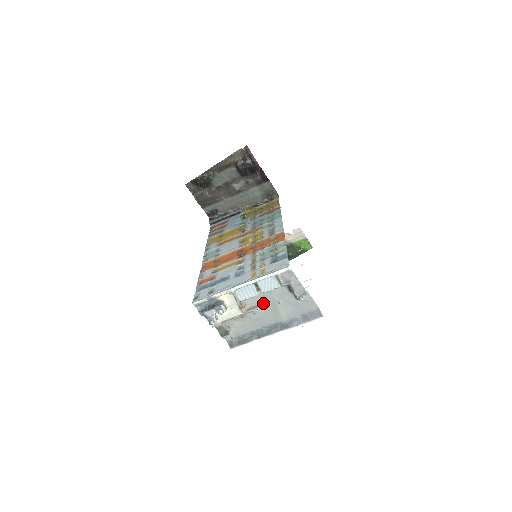
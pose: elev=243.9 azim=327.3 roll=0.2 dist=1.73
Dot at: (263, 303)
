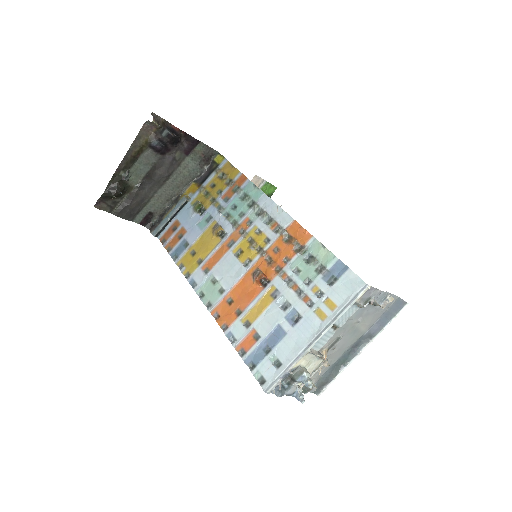
Dot at: (341, 334)
